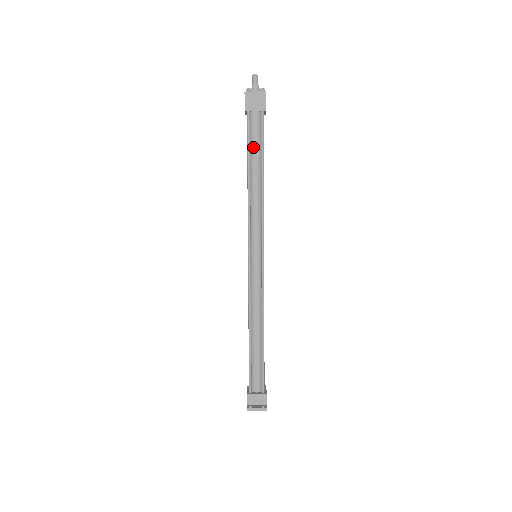
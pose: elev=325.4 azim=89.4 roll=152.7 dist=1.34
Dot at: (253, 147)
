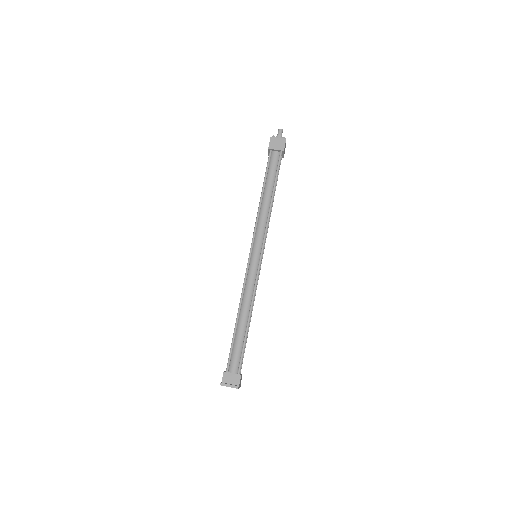
Dot at: (270, 174)
